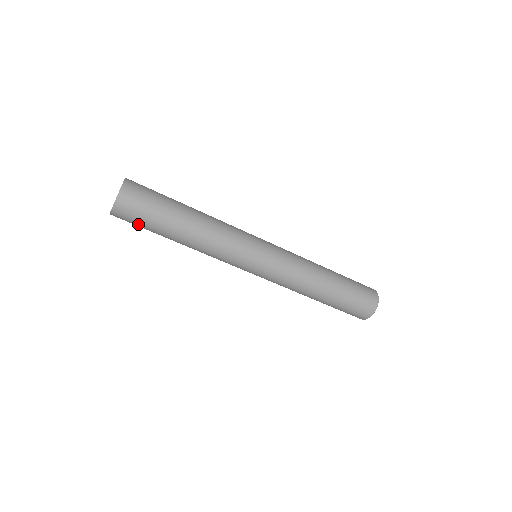
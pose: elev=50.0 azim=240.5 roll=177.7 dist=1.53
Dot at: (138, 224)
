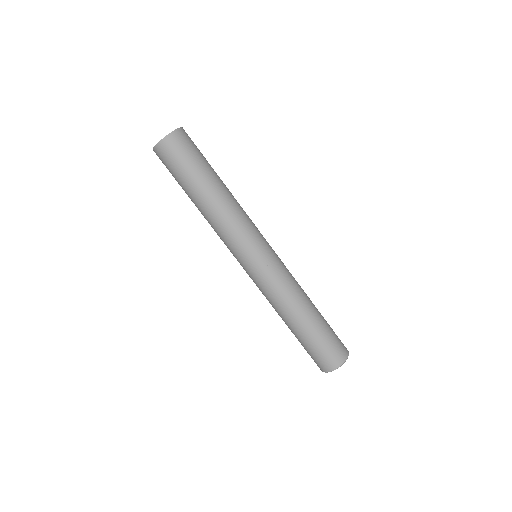
Dot at: (170, 172)
